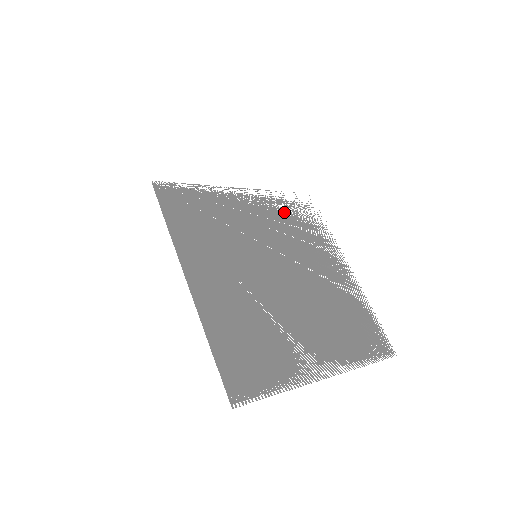
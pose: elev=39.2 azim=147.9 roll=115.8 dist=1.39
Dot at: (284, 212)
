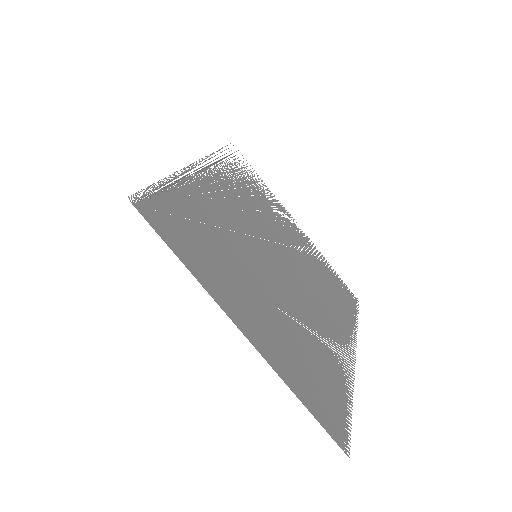
Dot at: (235, 180)
